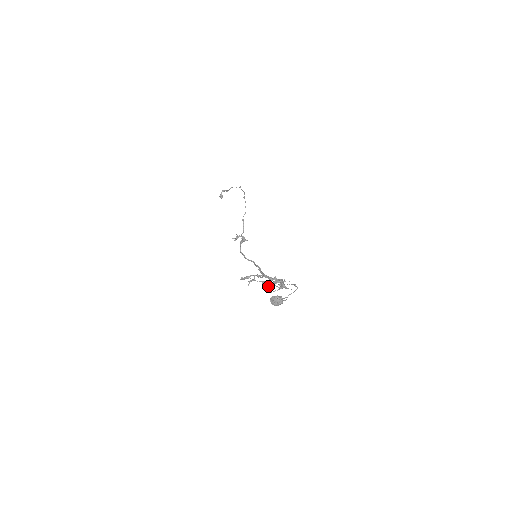
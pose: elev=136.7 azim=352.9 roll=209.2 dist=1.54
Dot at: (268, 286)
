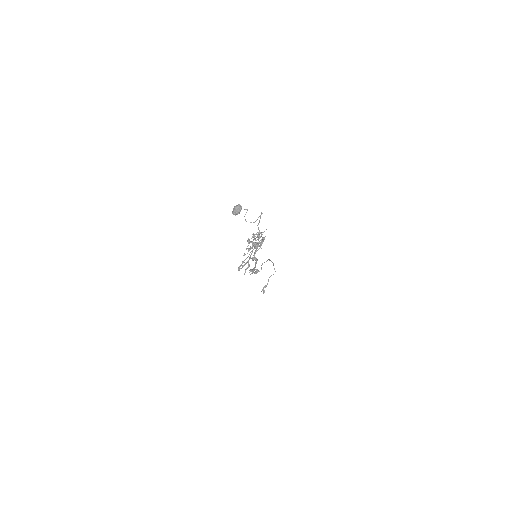
Dot at: (248, 239)
